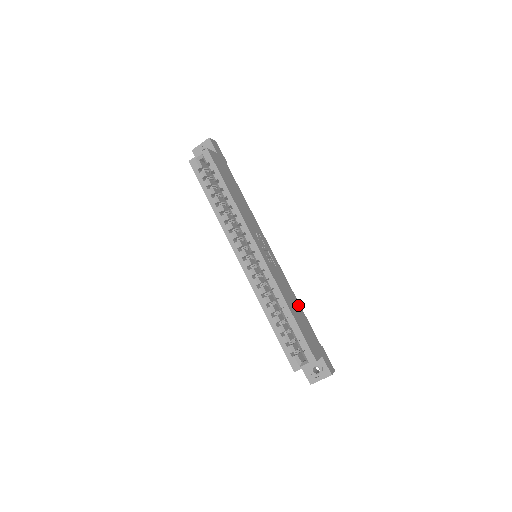
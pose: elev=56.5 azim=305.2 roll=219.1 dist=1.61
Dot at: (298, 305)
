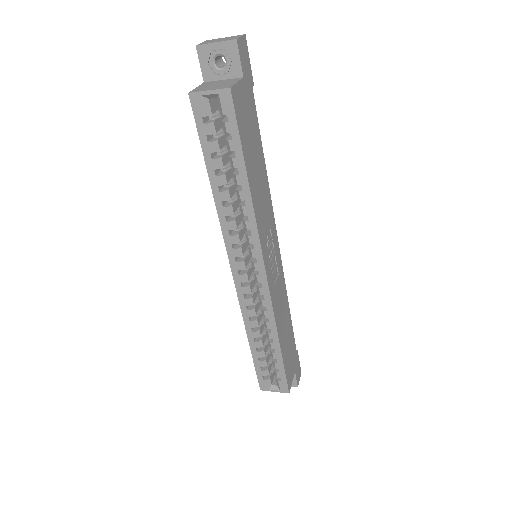
Dot at: (288, 316)
